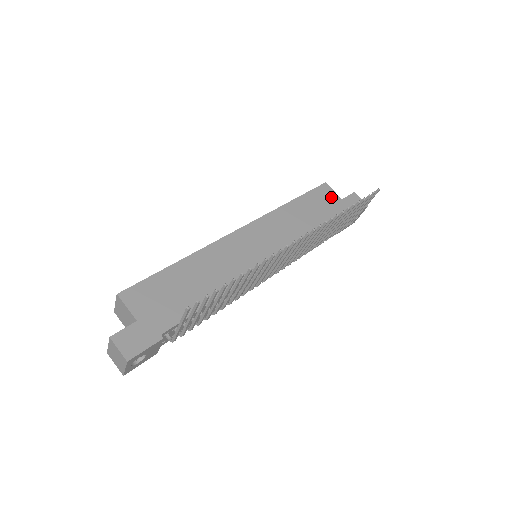
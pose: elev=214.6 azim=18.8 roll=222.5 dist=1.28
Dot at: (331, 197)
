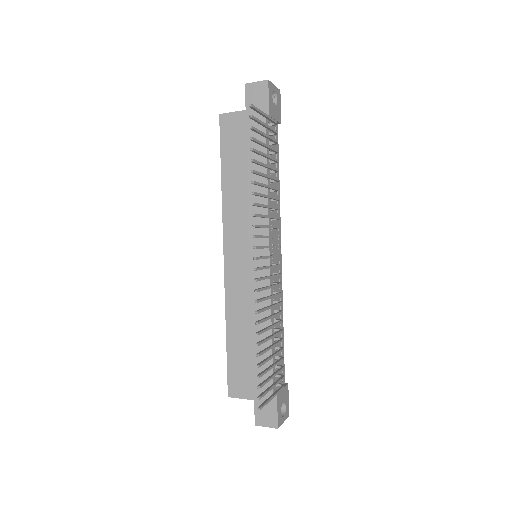
Dot at: (237, 123)
